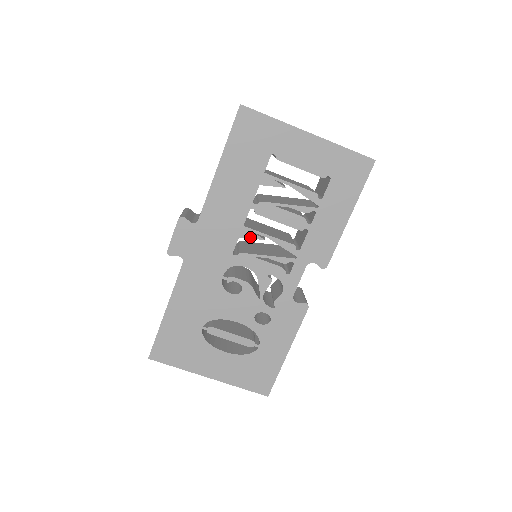
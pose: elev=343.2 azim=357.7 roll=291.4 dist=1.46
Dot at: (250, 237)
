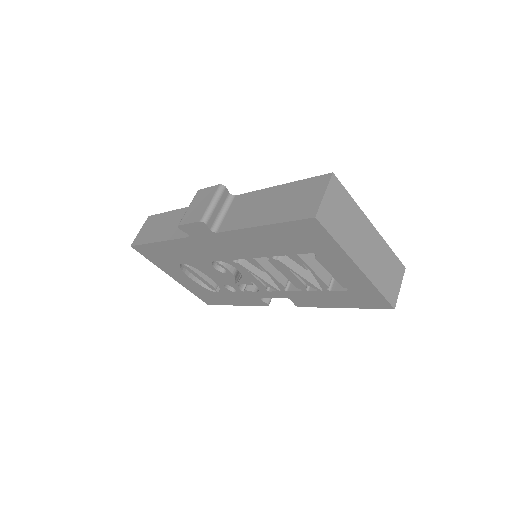
Dot at: (254, 264)
